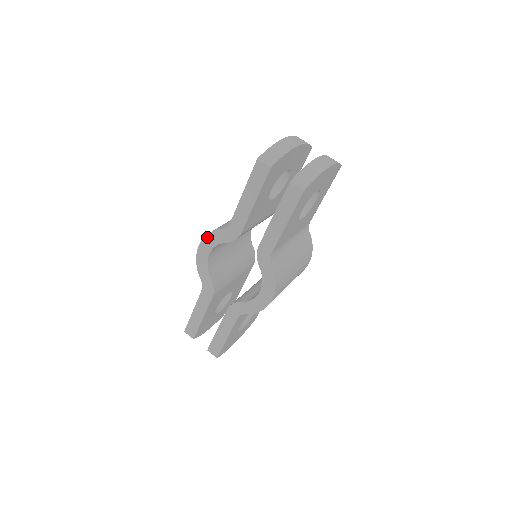
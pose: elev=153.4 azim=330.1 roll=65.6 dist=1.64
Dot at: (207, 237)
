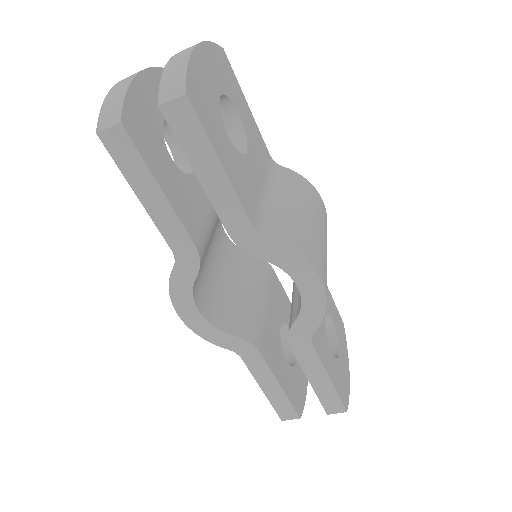
Dot at: (173, 296)
